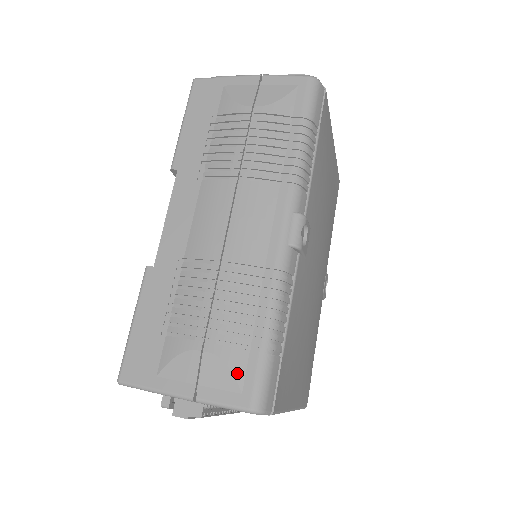
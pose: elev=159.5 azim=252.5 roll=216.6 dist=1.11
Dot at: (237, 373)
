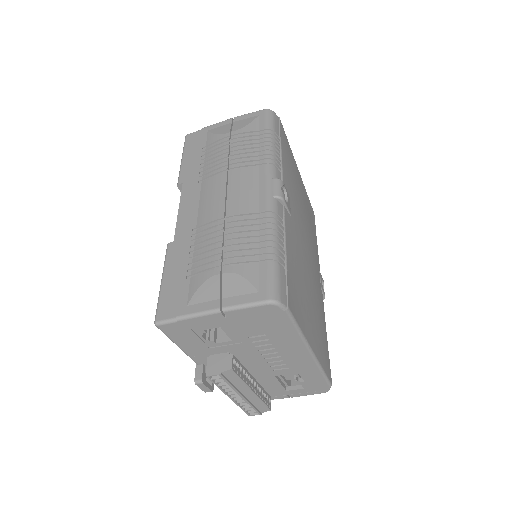
Dot at: (252, 280)
